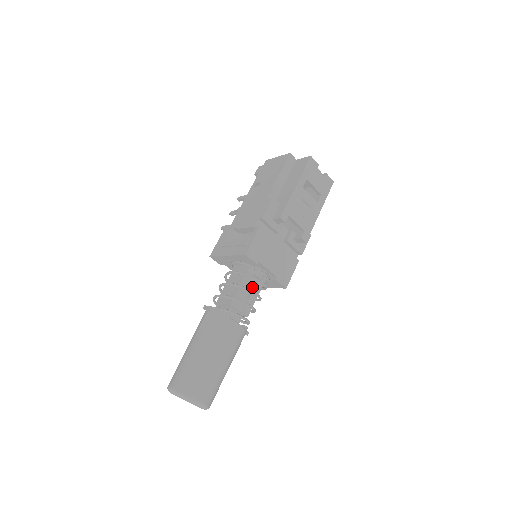
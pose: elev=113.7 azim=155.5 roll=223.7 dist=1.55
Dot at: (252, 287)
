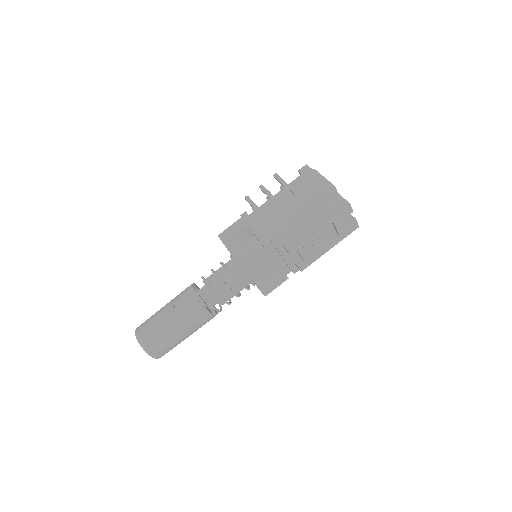
Dot at: (238, 284)
